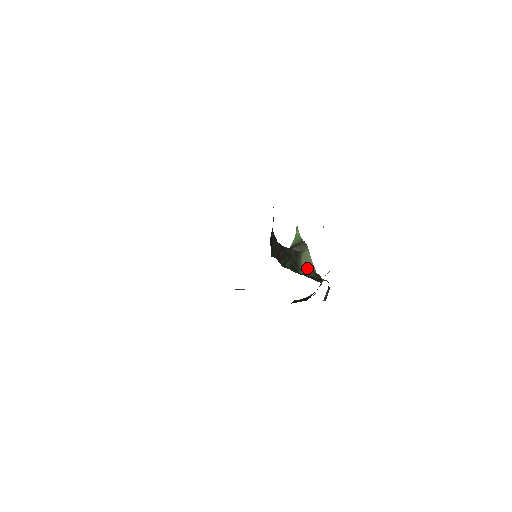
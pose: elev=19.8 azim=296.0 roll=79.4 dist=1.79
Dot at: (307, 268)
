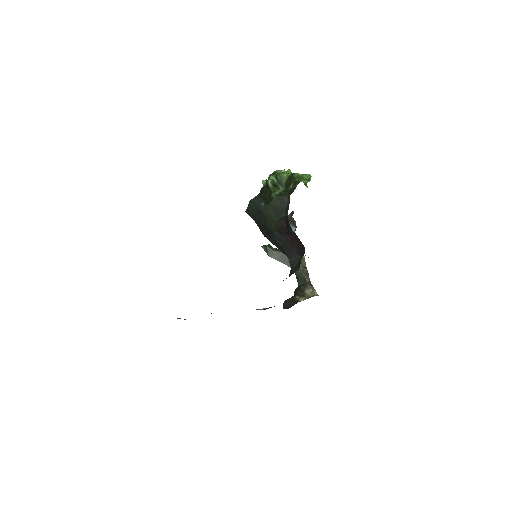
Dot at: occluded
